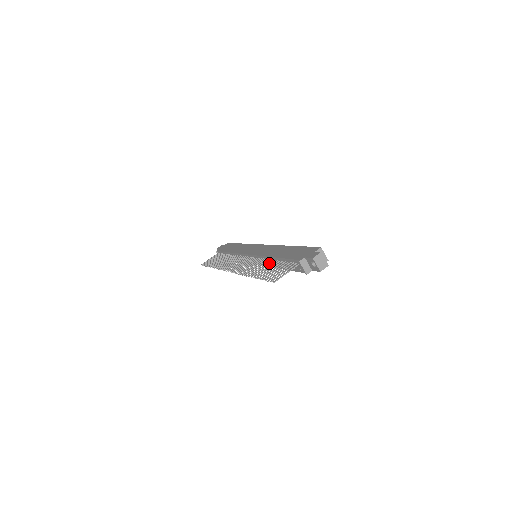
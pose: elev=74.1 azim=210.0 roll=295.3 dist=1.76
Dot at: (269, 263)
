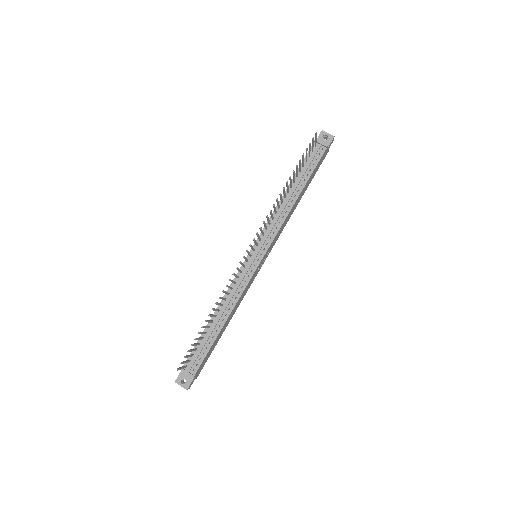
Dot at: (287, 189)
